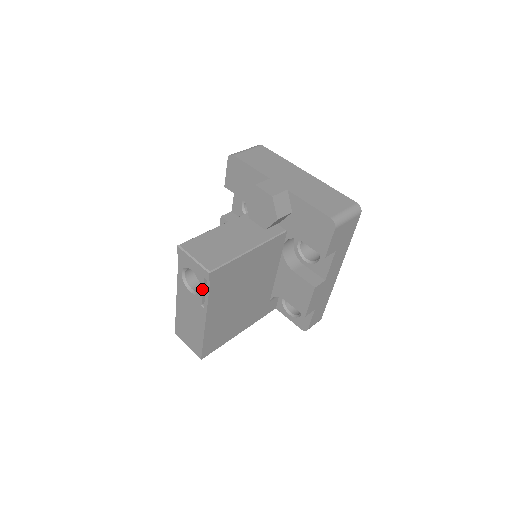
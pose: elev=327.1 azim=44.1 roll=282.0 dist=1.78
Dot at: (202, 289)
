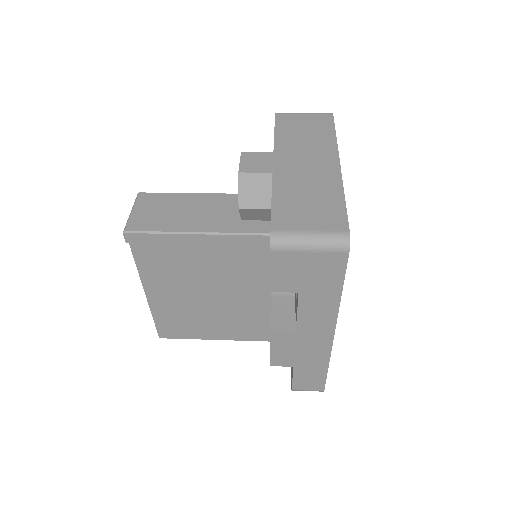
Dot at: occluded
